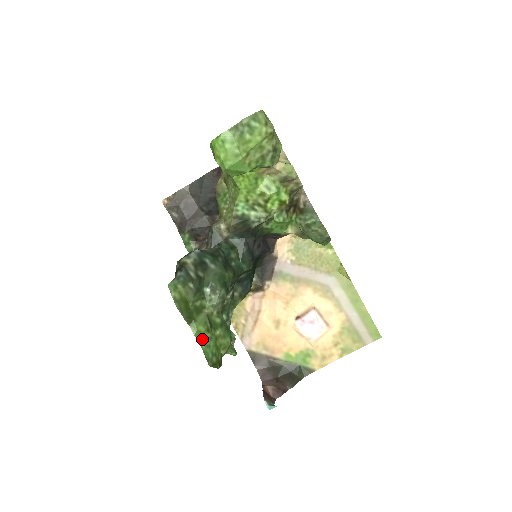
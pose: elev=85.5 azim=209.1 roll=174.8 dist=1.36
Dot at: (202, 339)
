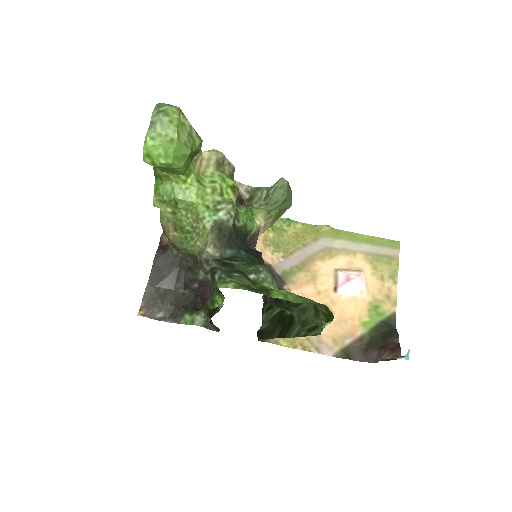
Dot at: (293, 299)
